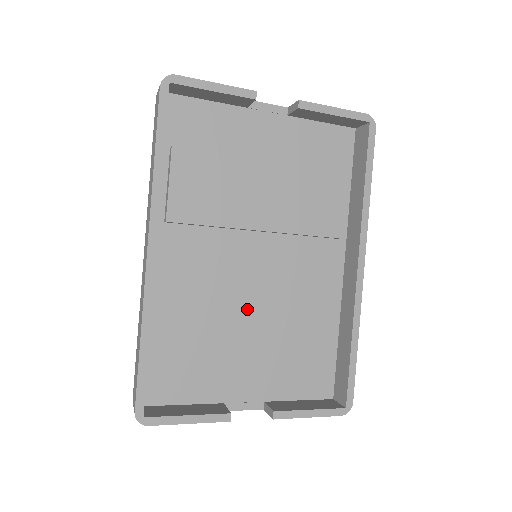
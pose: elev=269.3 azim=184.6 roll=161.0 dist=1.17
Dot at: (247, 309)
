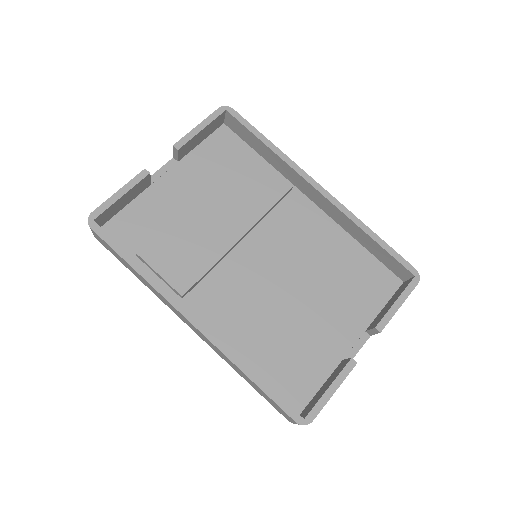
Dot at: (288, 291)
